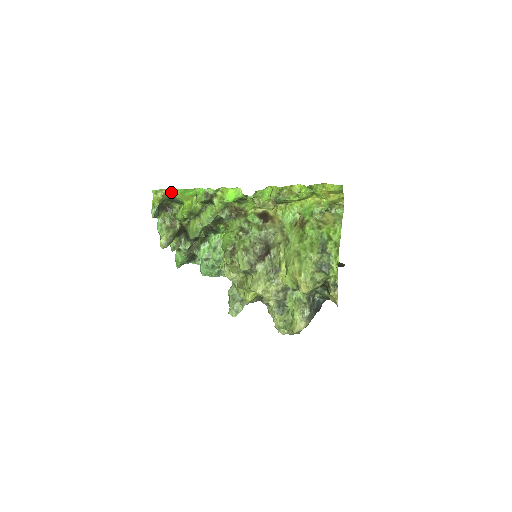
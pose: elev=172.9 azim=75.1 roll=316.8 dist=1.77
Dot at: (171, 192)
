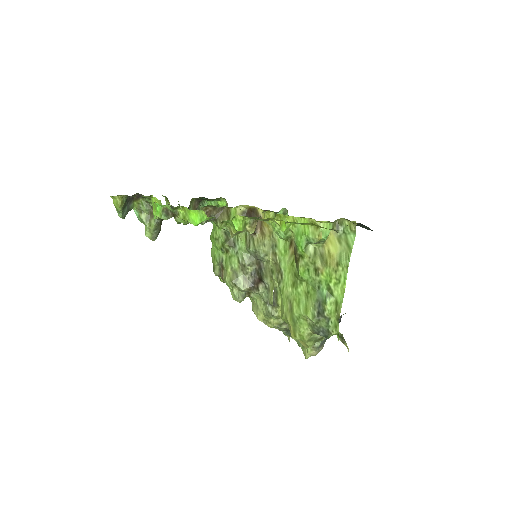
Dot at: occluded
